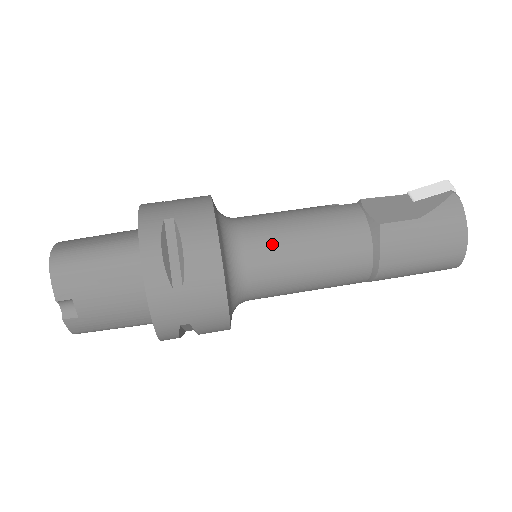
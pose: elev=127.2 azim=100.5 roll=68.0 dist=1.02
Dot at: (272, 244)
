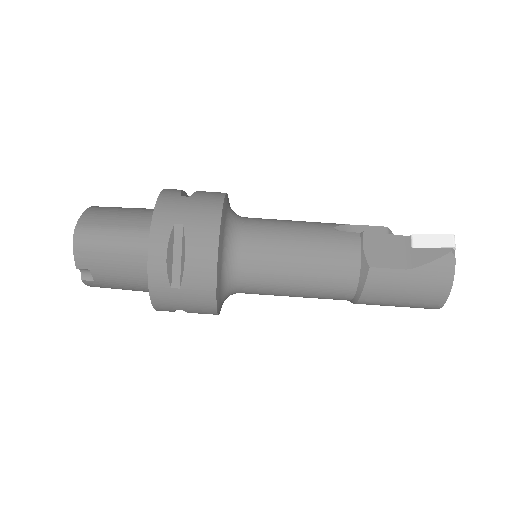
Dot at: (268, 261)
